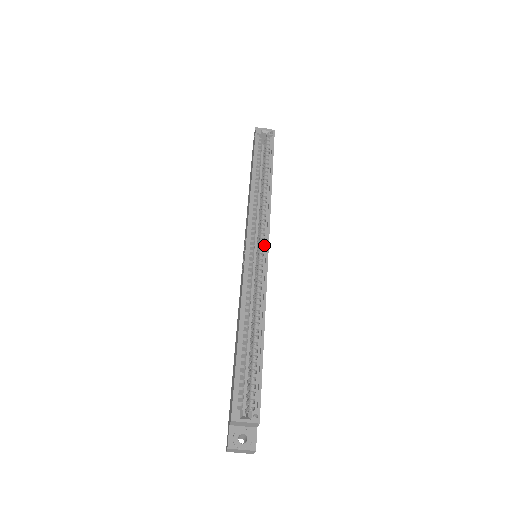
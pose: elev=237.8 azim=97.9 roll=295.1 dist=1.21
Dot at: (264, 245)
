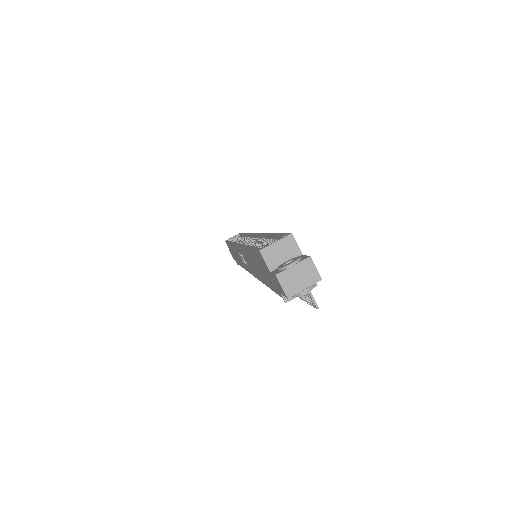
Dot at: (253, 237)
